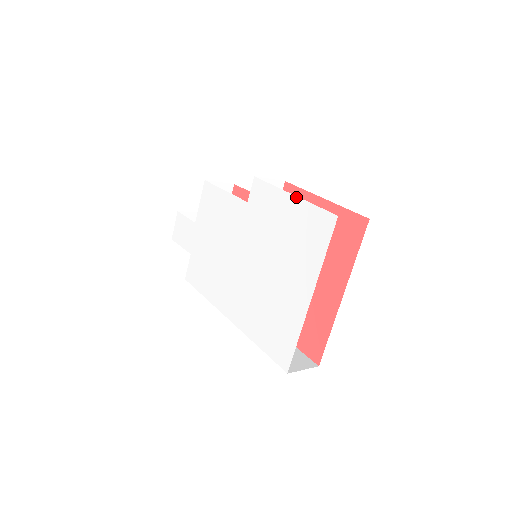
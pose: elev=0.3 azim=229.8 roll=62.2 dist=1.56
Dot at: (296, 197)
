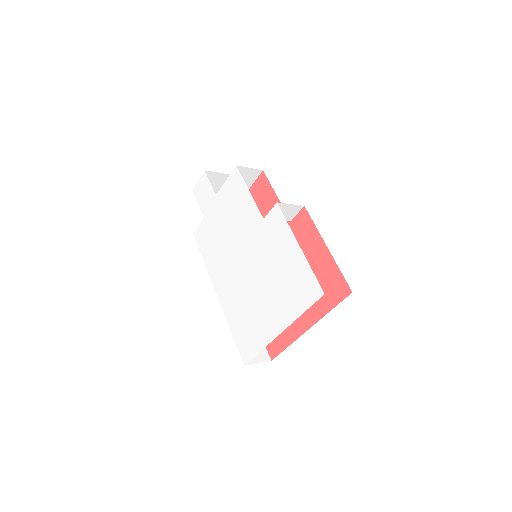
Dot at: (301, 251)
